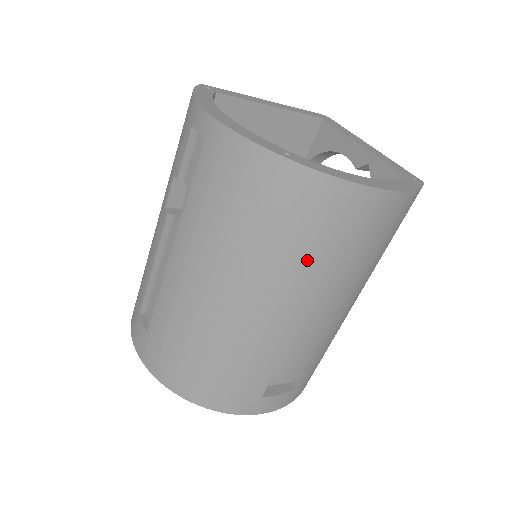
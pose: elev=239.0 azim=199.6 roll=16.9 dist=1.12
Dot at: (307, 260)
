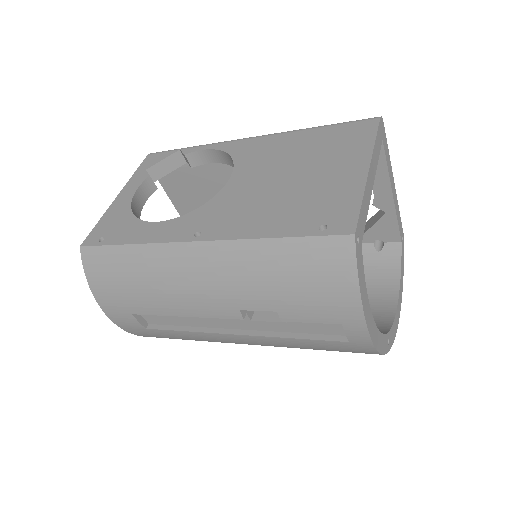
Dot at: occluded
